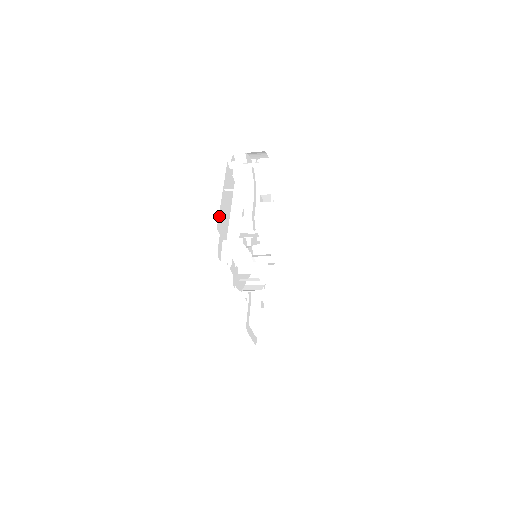
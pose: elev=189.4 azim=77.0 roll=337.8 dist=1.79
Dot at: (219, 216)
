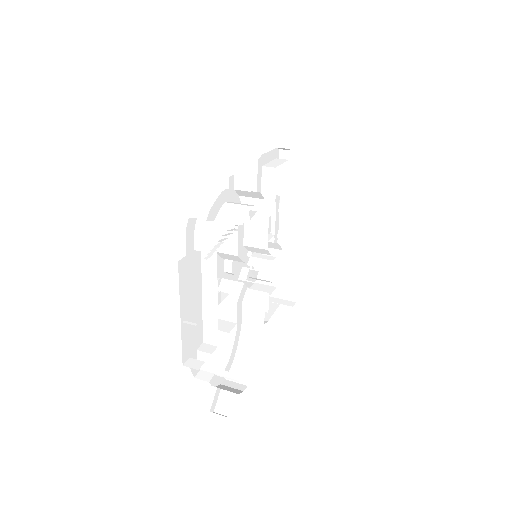
Dot at: (183, 346)
